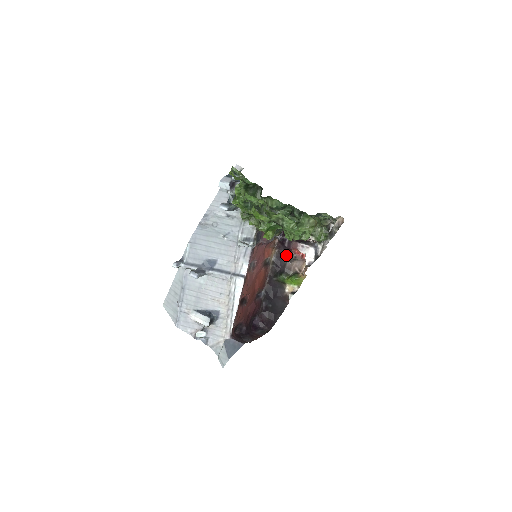
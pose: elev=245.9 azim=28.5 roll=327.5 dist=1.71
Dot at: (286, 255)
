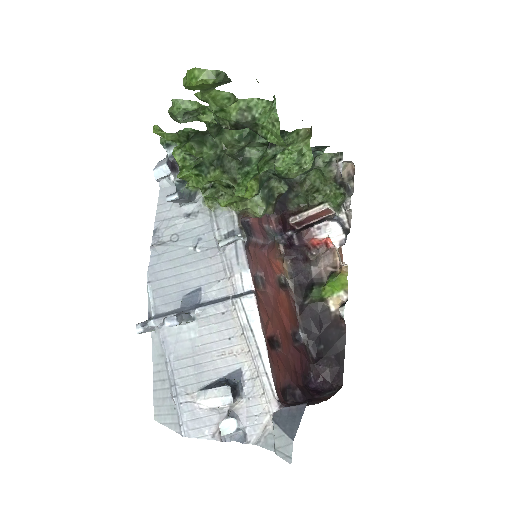
Dot at: (304, 258)
